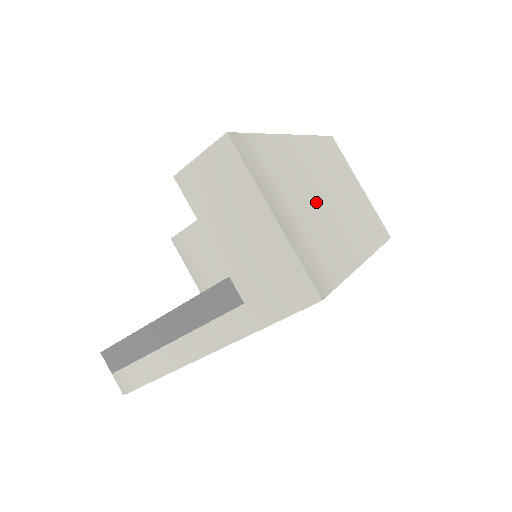
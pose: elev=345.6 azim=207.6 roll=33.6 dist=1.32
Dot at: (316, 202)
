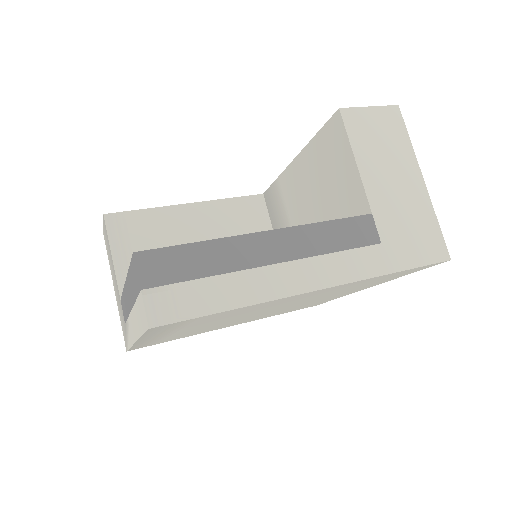
Dot at: occluded
